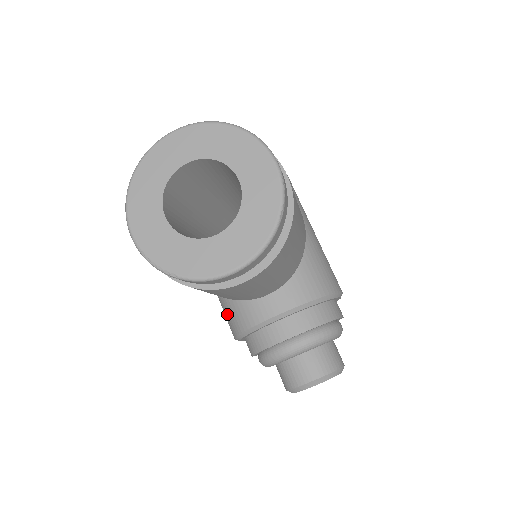
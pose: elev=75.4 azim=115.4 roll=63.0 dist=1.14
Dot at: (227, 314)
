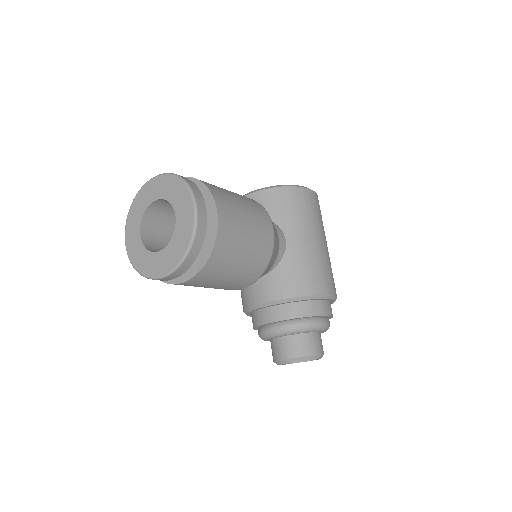
Dot at: occluded
